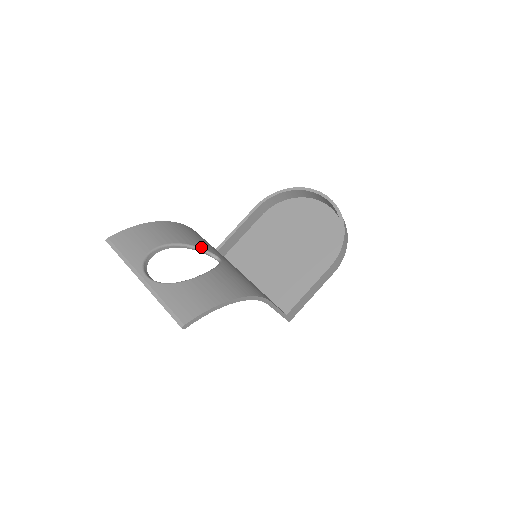
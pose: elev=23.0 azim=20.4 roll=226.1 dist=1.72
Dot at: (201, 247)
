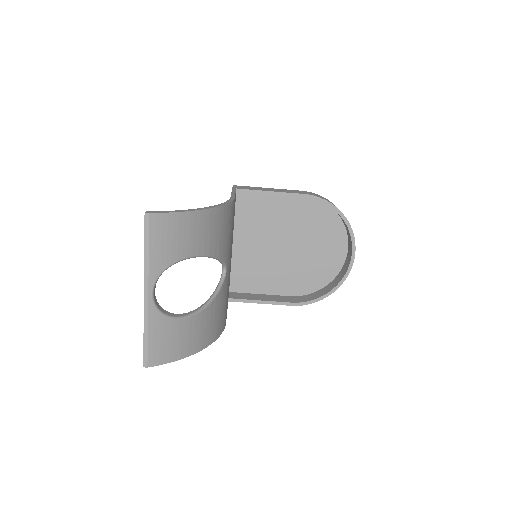
Dot at: (222, 258)
